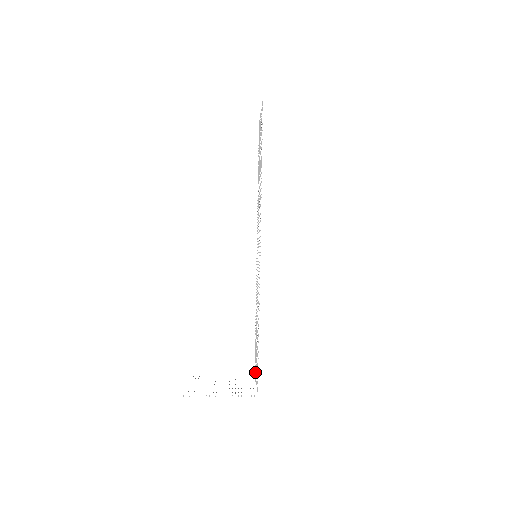
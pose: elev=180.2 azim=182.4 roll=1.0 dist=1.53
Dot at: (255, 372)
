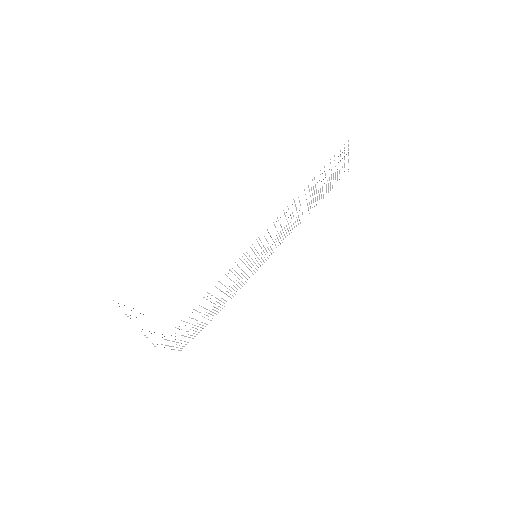
Dot at: occluded
